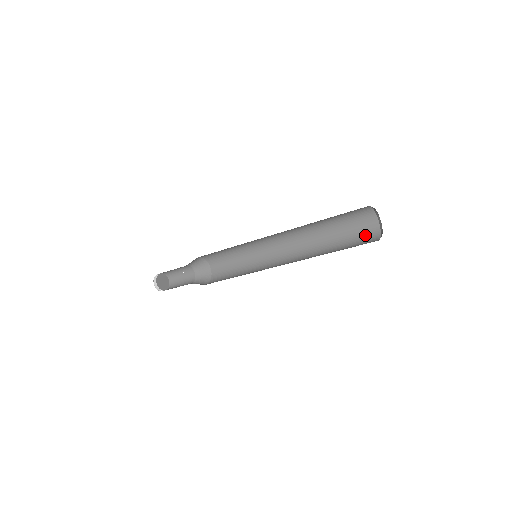
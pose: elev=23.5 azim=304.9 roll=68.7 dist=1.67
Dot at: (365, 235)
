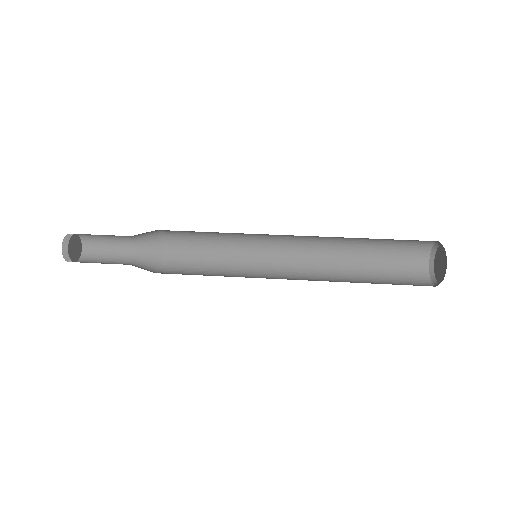
Dot at: (411, 248)
